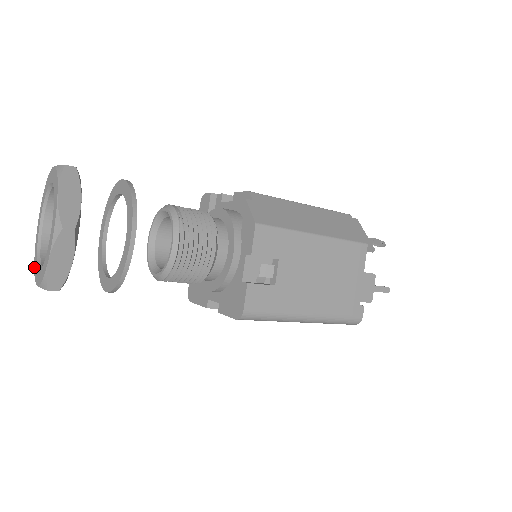
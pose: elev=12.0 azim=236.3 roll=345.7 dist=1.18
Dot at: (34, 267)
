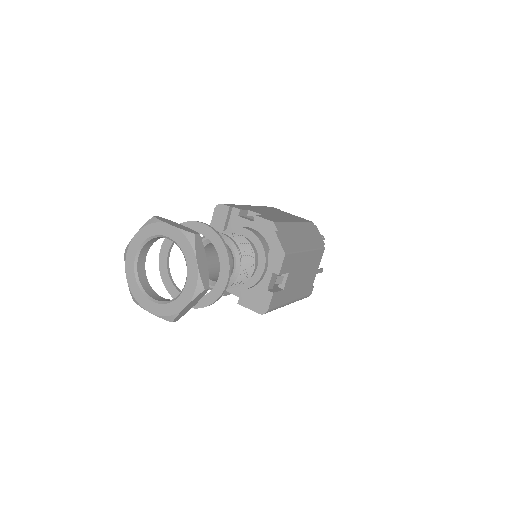
Dot at: (131, 291)
